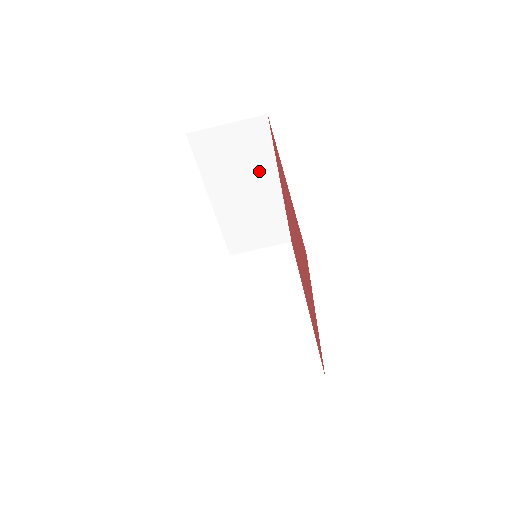
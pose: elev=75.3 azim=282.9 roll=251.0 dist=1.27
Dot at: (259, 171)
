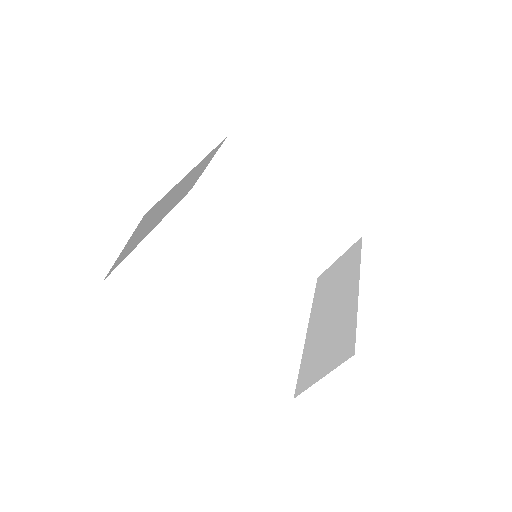
Dot at: (266, 185)
